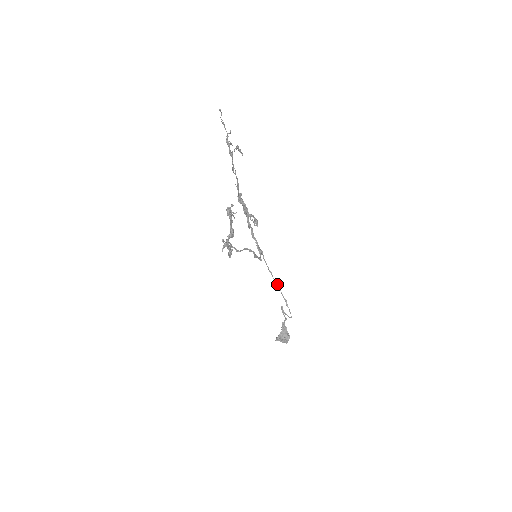
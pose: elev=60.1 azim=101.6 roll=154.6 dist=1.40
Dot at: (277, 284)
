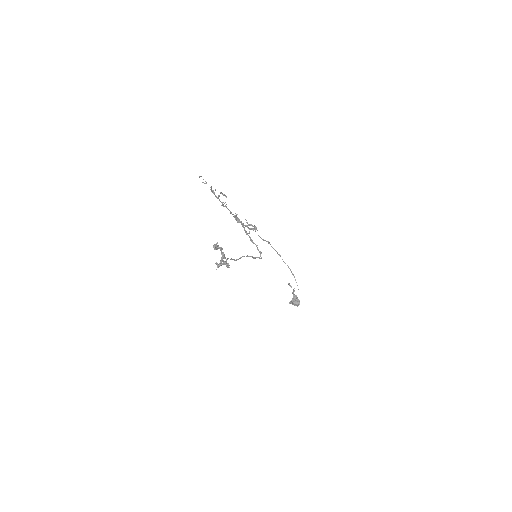
Dot at: occluded
